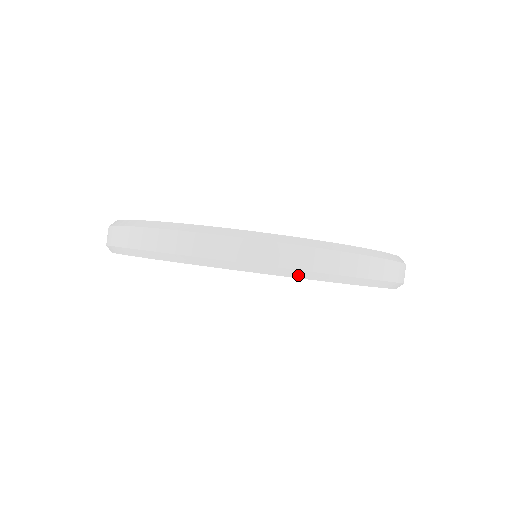
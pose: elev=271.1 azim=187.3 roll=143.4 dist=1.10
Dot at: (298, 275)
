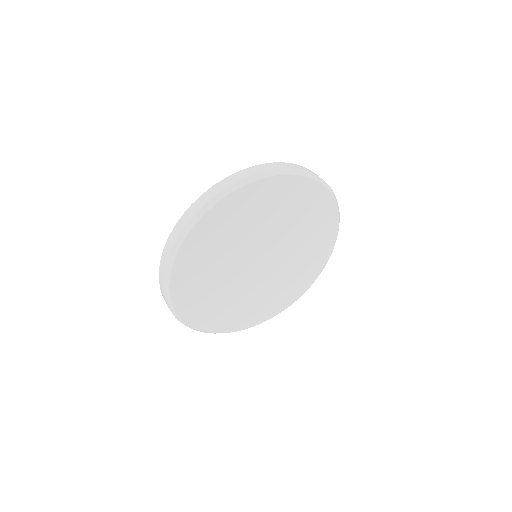
Dot at: (235, 188)
